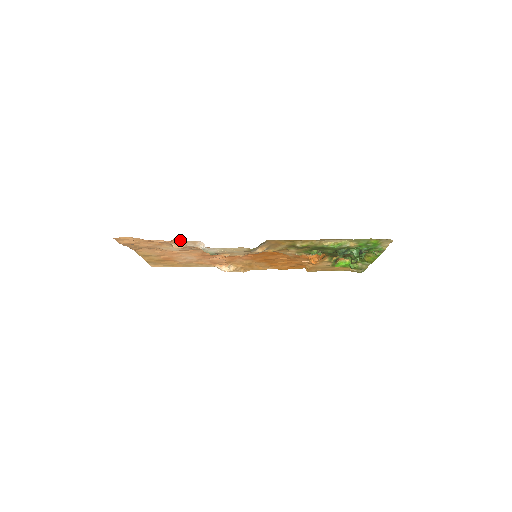
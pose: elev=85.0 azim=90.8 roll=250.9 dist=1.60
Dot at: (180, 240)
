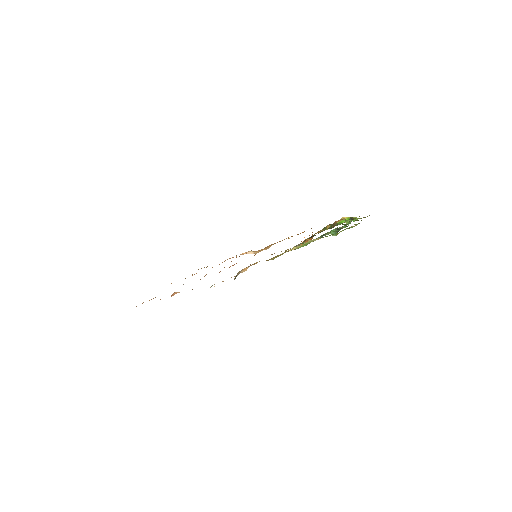
Dot at: (177, 292)
